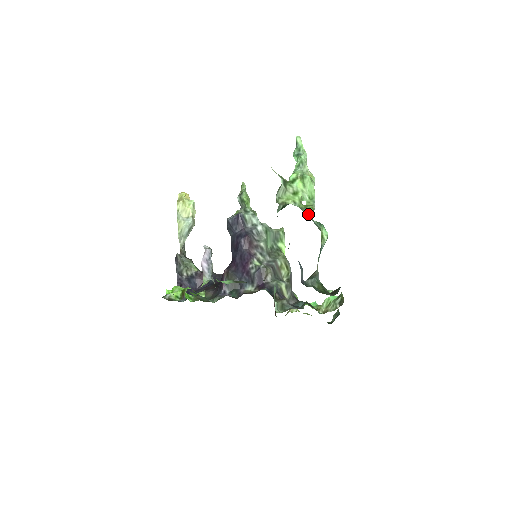
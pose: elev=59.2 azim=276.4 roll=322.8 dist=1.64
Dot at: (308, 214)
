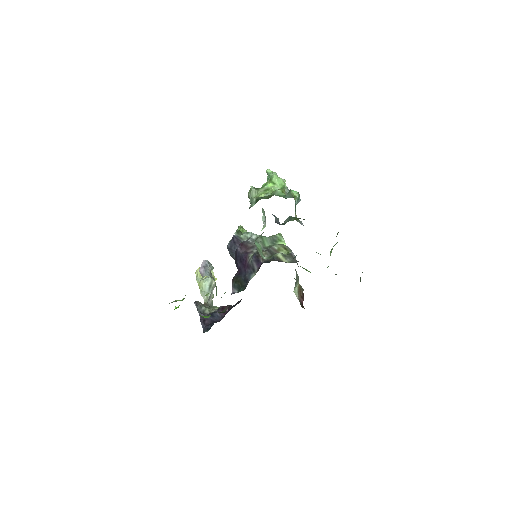
Dot at: (280, 194)
